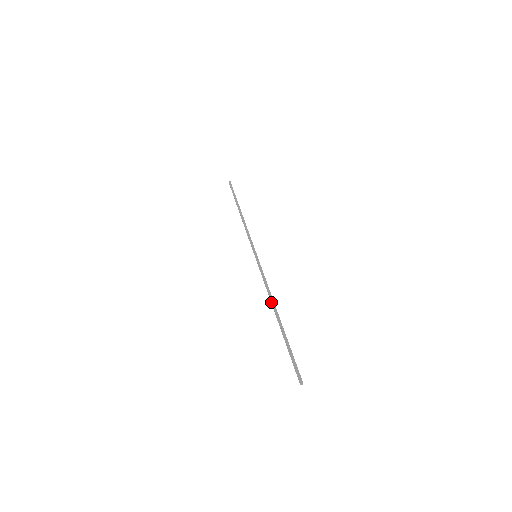
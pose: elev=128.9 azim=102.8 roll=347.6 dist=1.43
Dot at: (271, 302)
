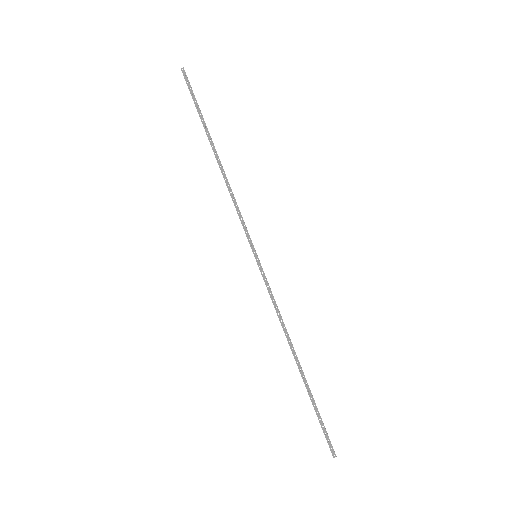
Dot at: (288, 343)
